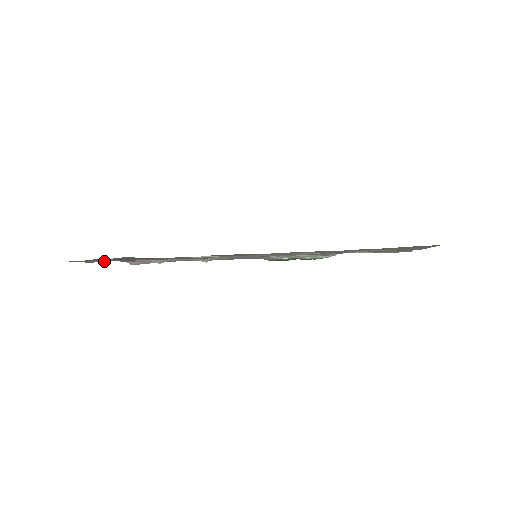
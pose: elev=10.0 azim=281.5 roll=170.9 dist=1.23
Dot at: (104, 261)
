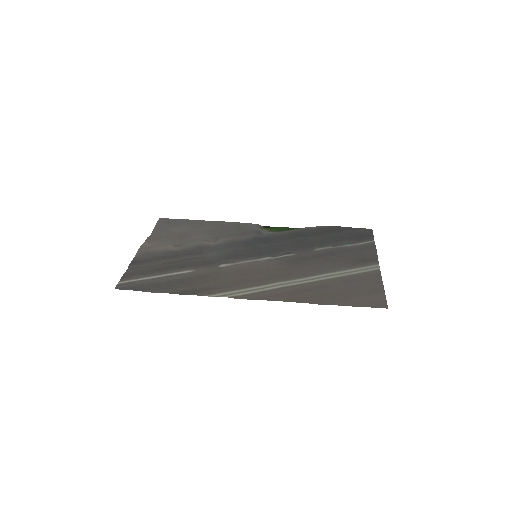
Dot at: (140, 268)
